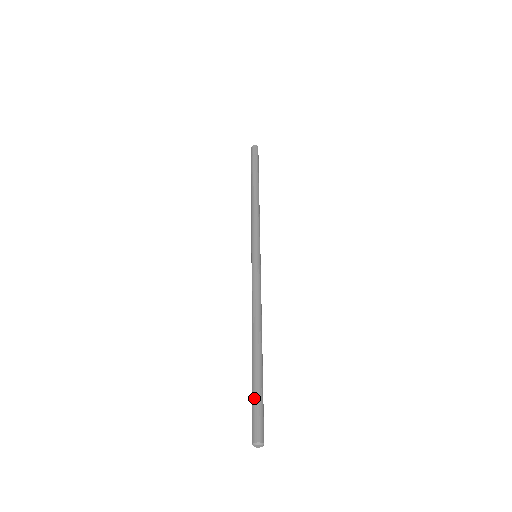
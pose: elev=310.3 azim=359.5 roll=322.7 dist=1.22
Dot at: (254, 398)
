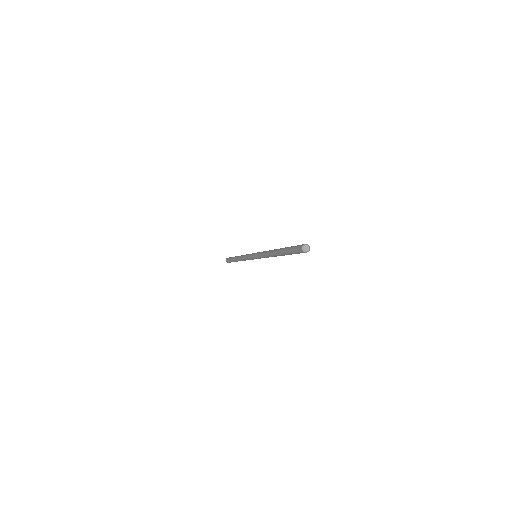
Dot at: (291, 247)
